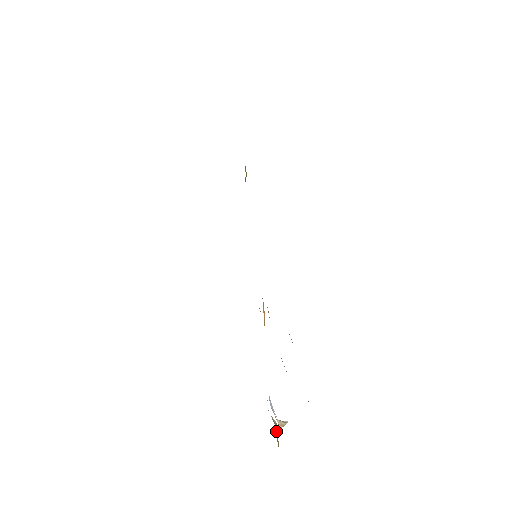
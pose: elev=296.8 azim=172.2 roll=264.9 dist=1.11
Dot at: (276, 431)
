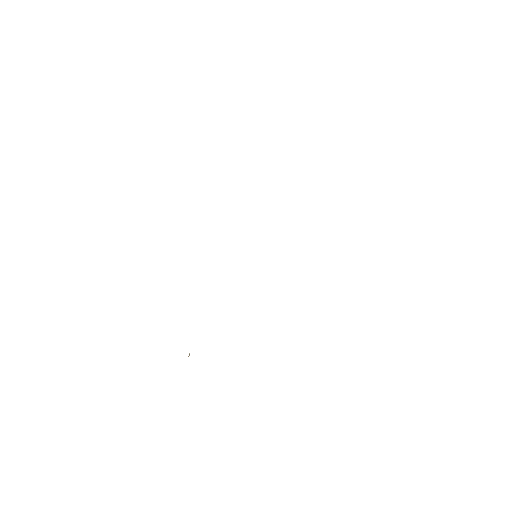
Dot at: occluded
